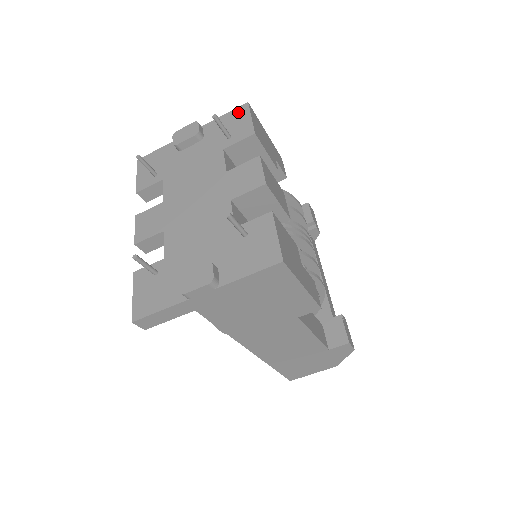
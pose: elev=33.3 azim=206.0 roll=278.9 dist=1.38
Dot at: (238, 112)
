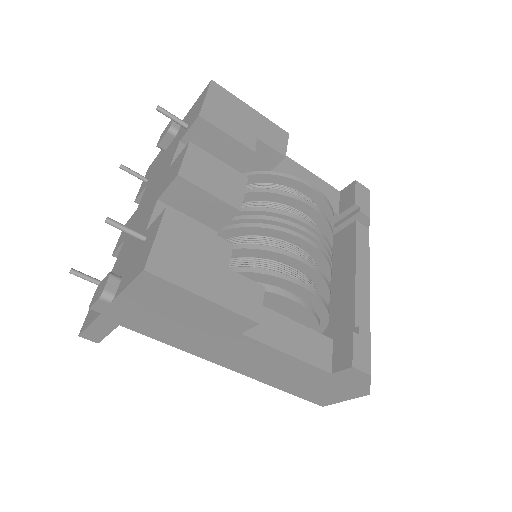
Dot at: (202, 94)
